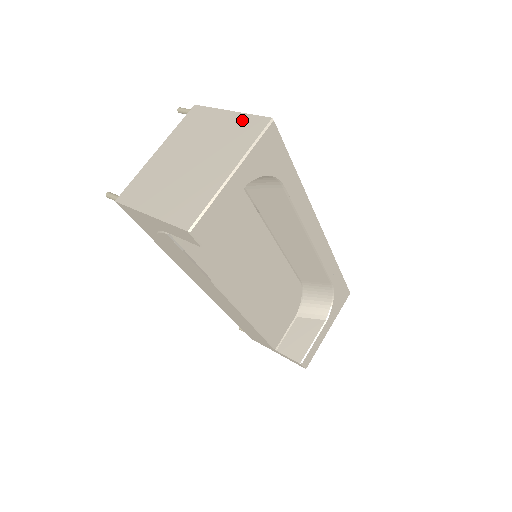
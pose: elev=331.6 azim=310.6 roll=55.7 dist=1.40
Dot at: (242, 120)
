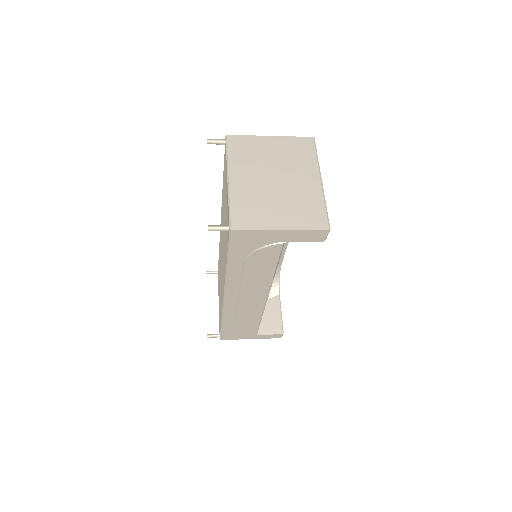
Dot at: (289, 142)
